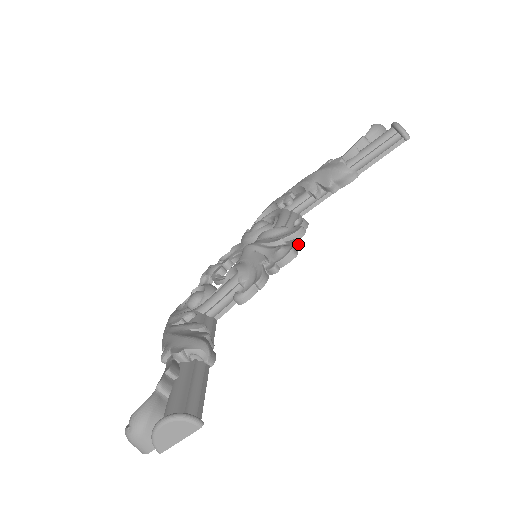
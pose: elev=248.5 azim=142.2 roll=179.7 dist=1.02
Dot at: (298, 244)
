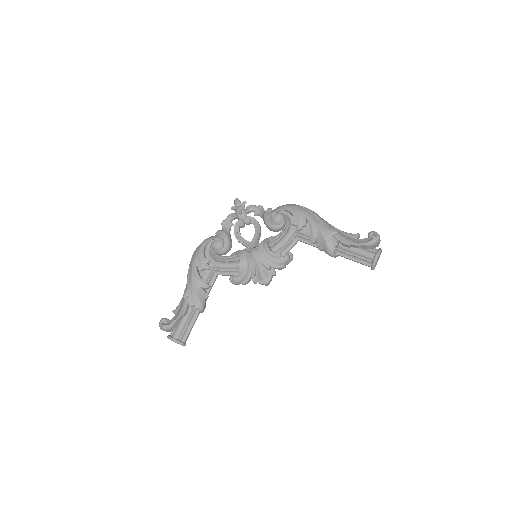
Dot at: occluded
